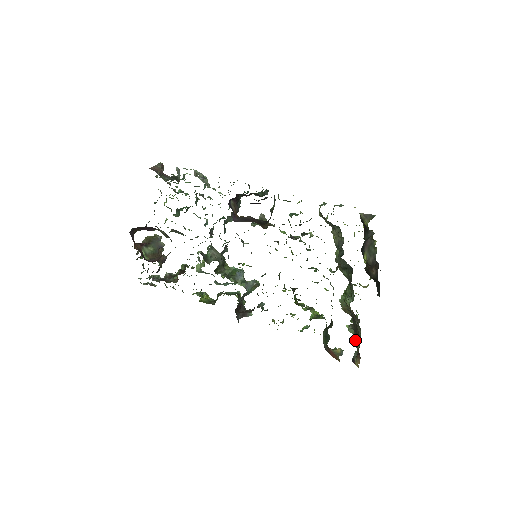
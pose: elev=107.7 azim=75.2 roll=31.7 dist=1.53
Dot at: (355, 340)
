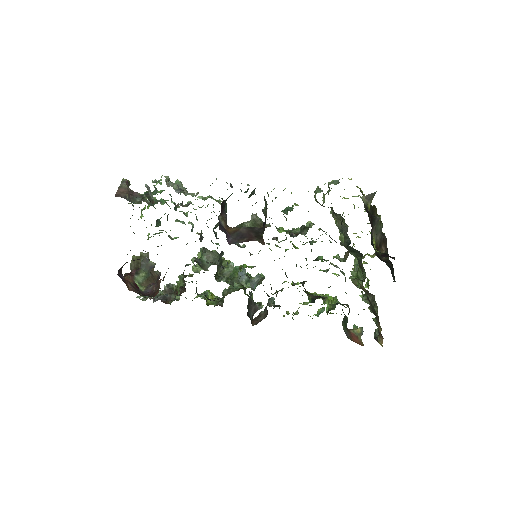
Dot at: (374, 318)
